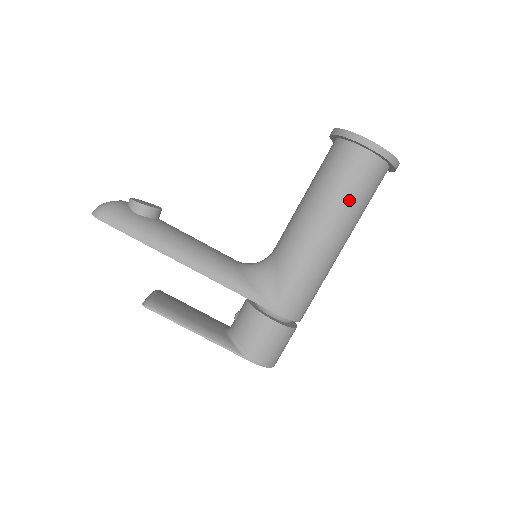
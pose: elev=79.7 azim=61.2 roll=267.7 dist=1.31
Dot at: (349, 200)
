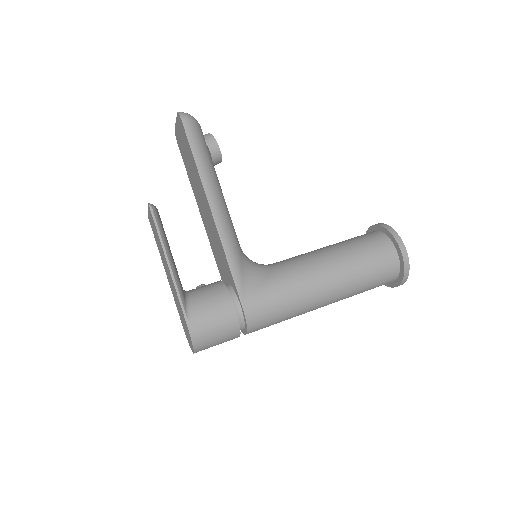
Dot at: (360, 271)
